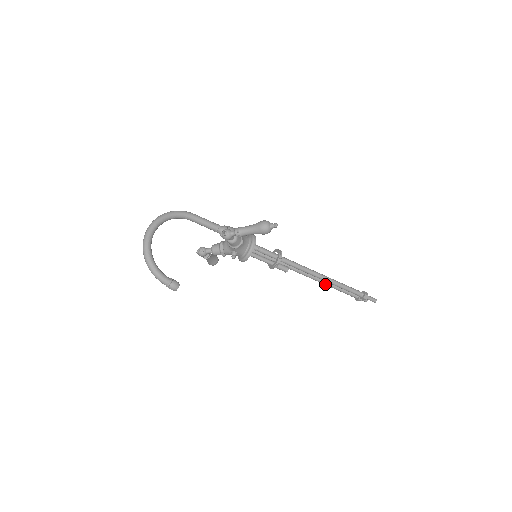
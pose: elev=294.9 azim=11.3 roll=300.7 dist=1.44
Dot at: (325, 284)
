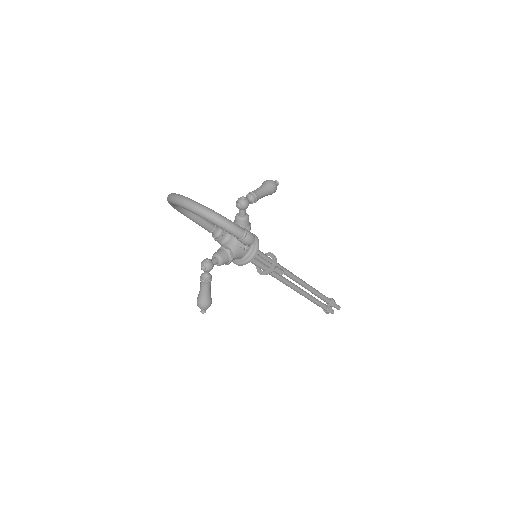
Dot at: (306, 294)
